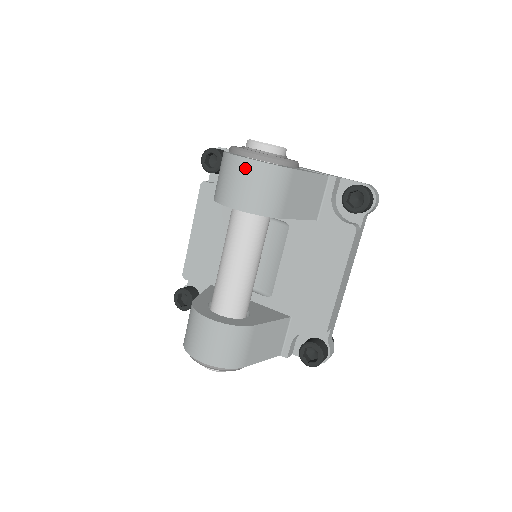
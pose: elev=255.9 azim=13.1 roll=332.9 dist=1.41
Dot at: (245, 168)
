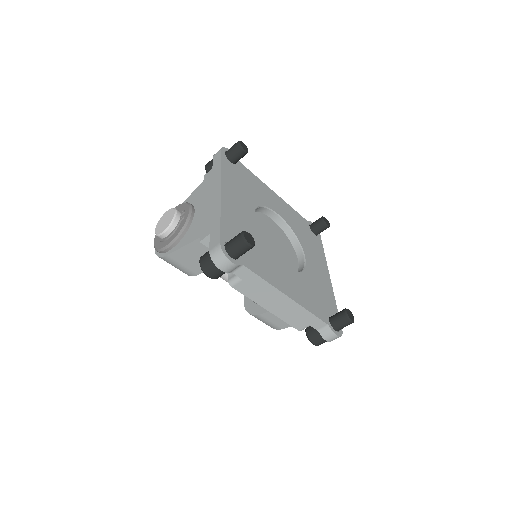
Dot at: occluded
